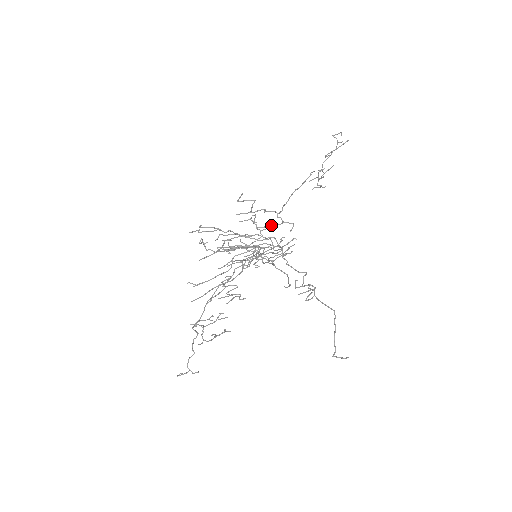
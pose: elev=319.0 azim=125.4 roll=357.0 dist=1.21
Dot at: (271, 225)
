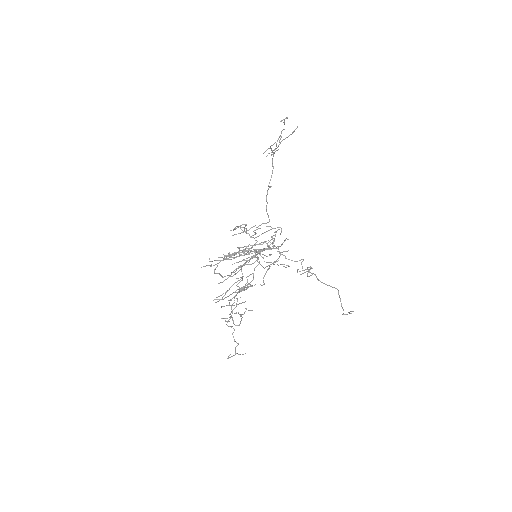
Dot at: (260, 228)
